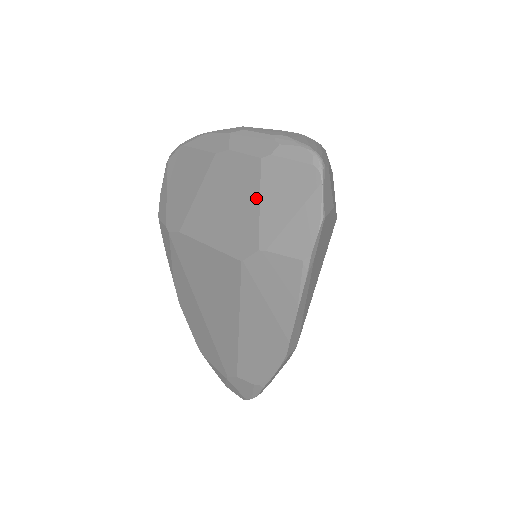
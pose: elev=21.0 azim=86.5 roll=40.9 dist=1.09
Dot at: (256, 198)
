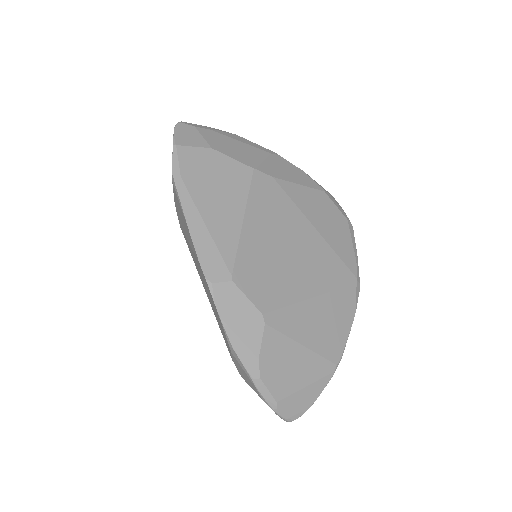
Dot at: occluded
